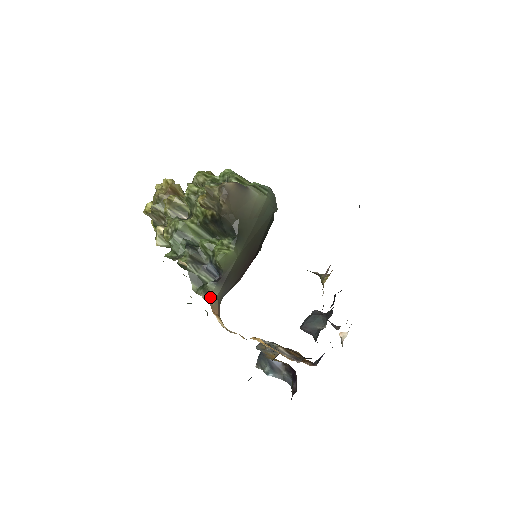
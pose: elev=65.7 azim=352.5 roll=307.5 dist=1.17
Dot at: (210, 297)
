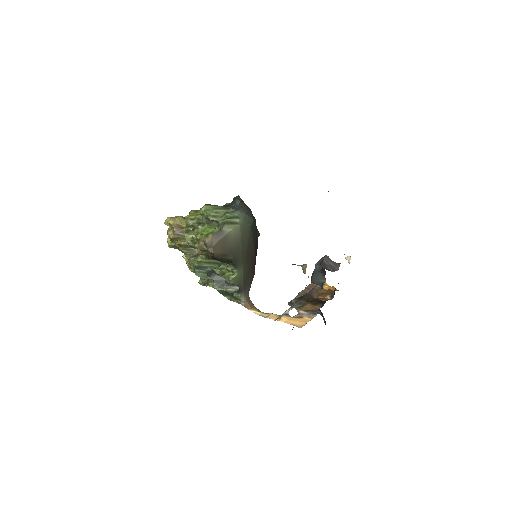
Dot at: (240, 301)
